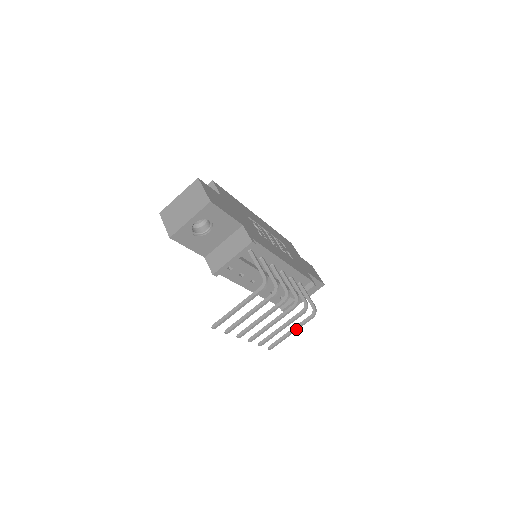
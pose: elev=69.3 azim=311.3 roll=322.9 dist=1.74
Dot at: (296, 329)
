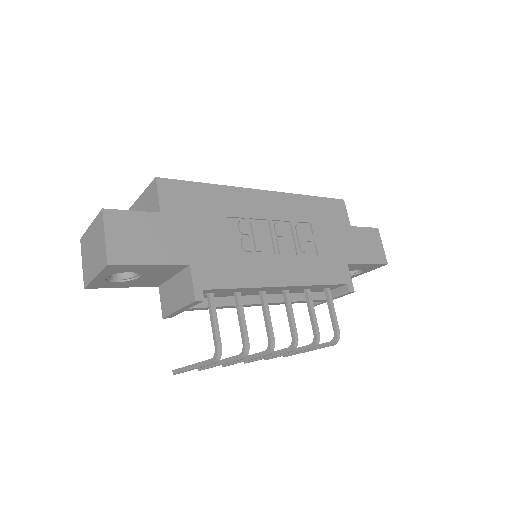
Dot at: occluded
